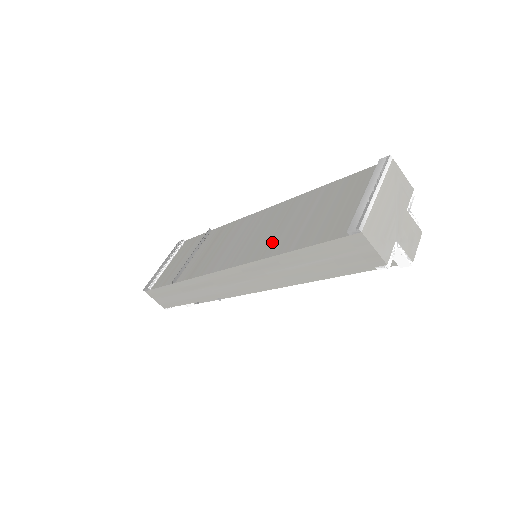
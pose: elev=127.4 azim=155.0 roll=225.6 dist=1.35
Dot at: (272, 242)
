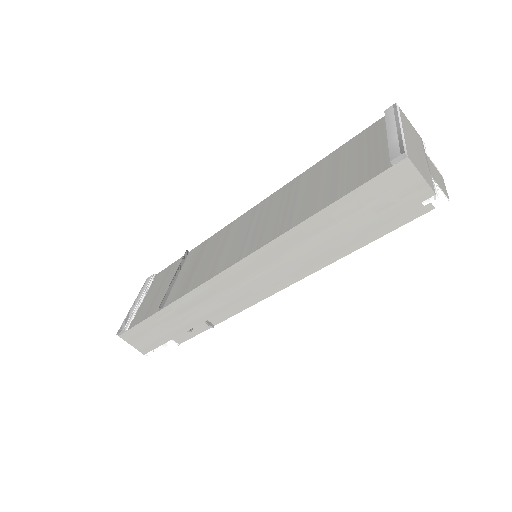
Dot at: (286, 218)
